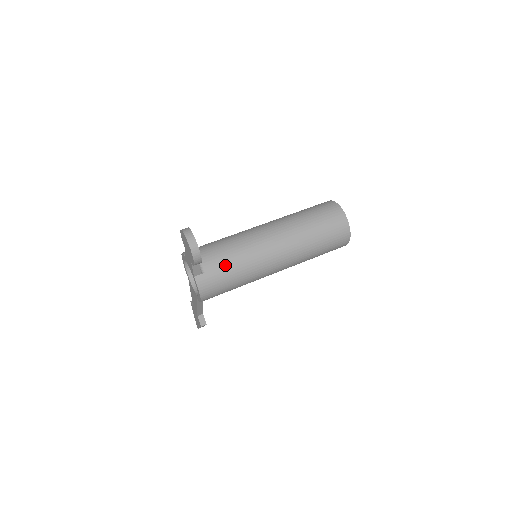
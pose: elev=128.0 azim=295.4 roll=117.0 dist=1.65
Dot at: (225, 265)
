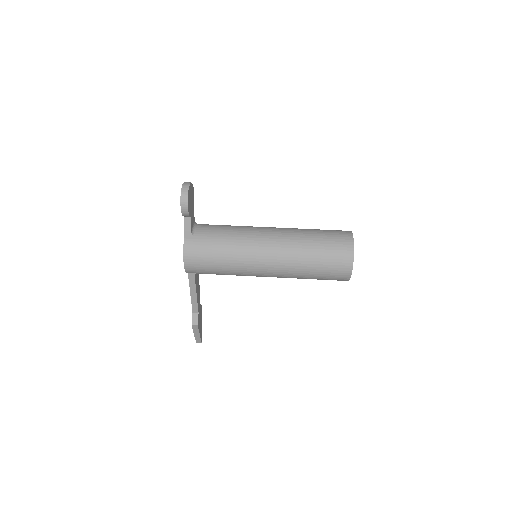
Dot at: (216, 237)
